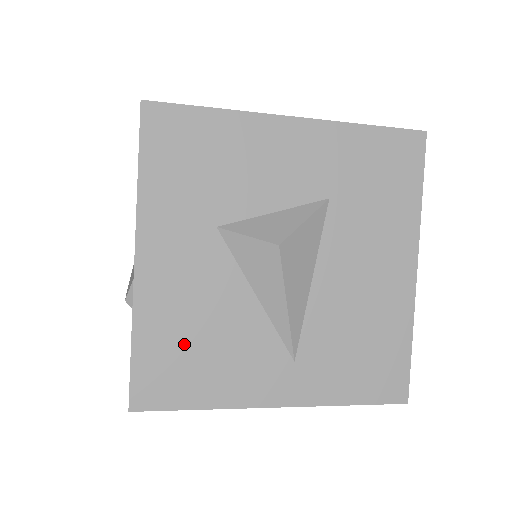
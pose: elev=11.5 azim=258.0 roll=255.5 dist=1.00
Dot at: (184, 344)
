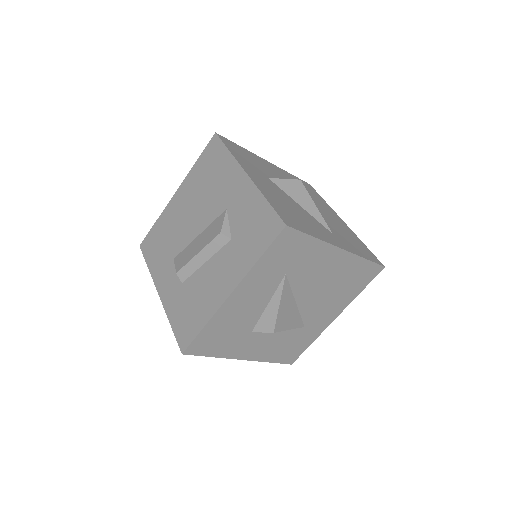
Dot at: (288, 210)
